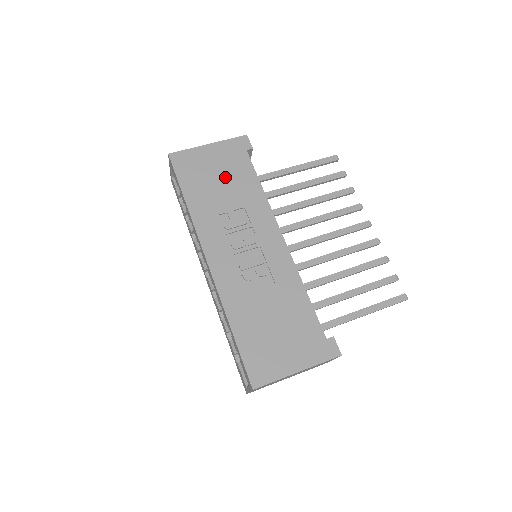
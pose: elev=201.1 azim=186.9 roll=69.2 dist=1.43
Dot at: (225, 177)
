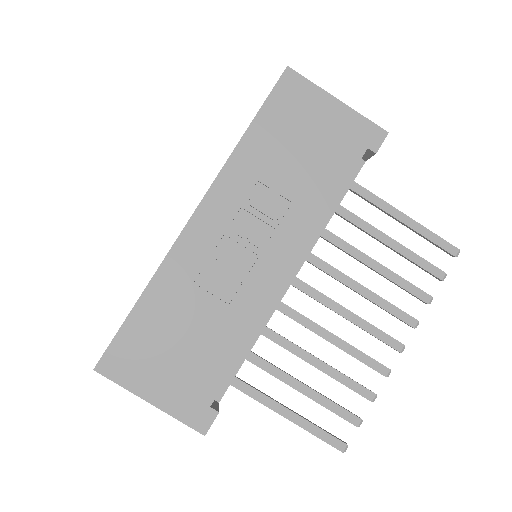
Dot at: (312, 151)
